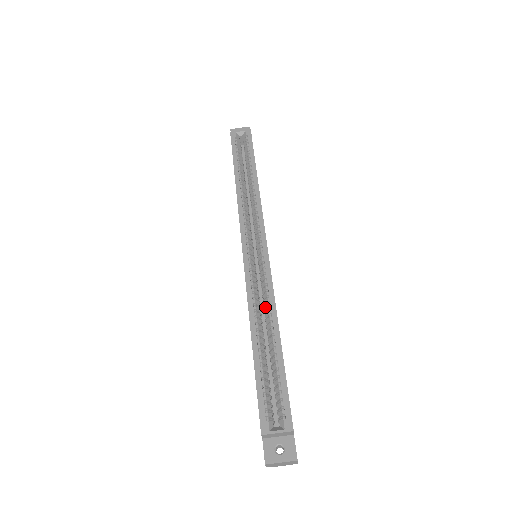
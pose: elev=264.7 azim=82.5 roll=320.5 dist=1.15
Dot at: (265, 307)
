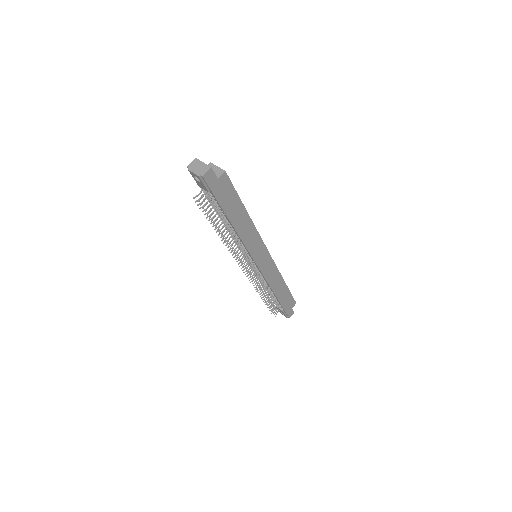
Dot at: occluded
